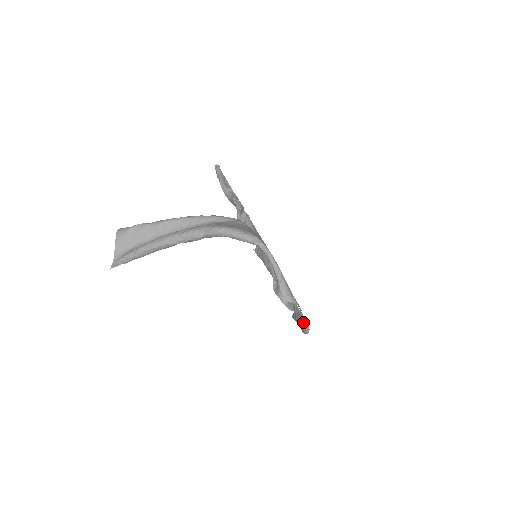
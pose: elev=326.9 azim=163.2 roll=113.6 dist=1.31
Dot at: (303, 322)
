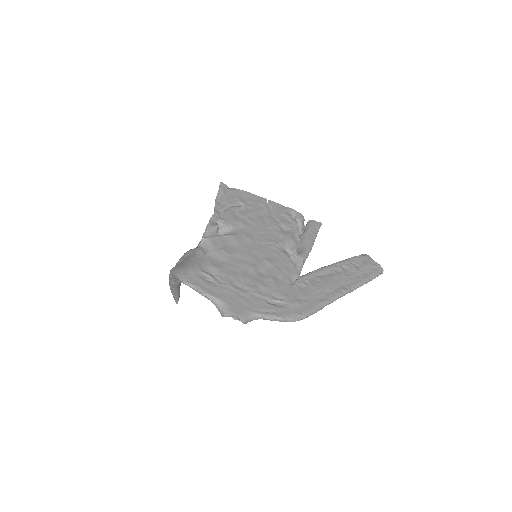
Dot at: (268, 319)
